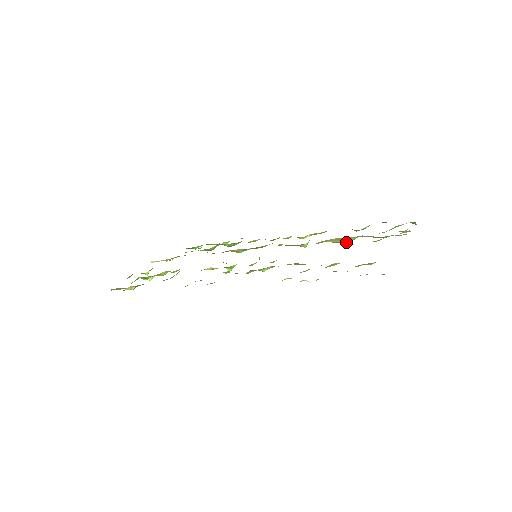
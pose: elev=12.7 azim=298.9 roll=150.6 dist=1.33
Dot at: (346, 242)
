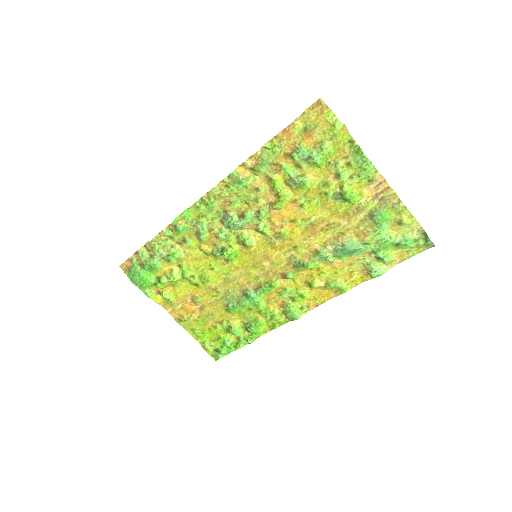
Dot at: (346, 247)
